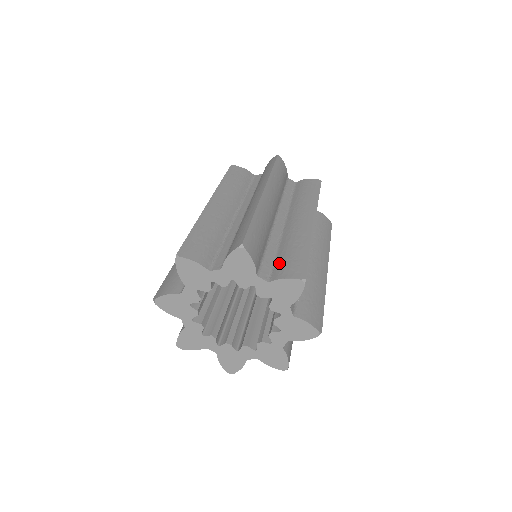
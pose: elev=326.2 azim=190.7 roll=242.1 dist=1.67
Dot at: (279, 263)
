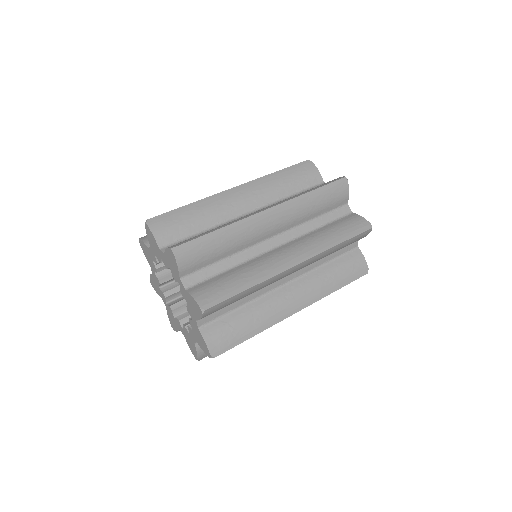
Dot at: (212, 281)
